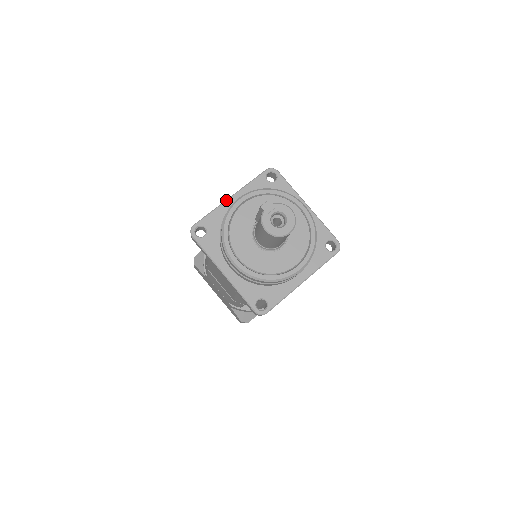
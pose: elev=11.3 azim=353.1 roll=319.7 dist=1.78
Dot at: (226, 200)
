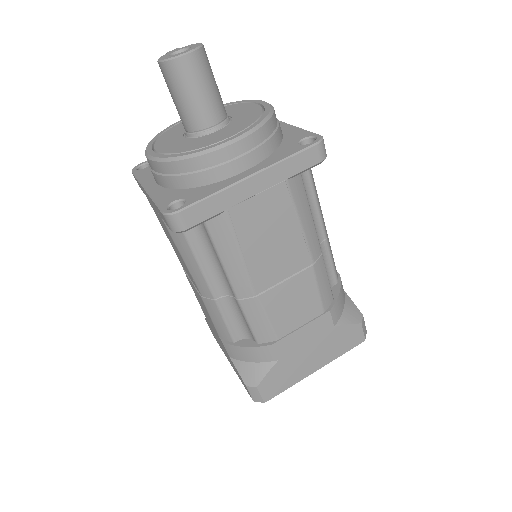
Dot at: occluded
